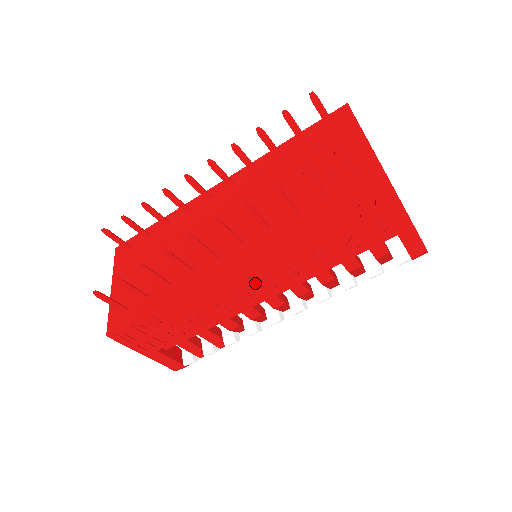
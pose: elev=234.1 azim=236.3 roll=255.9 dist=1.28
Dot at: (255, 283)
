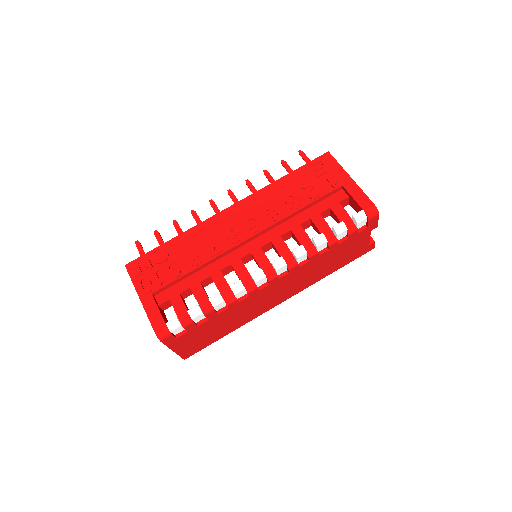
Dot at: (244, 223)
